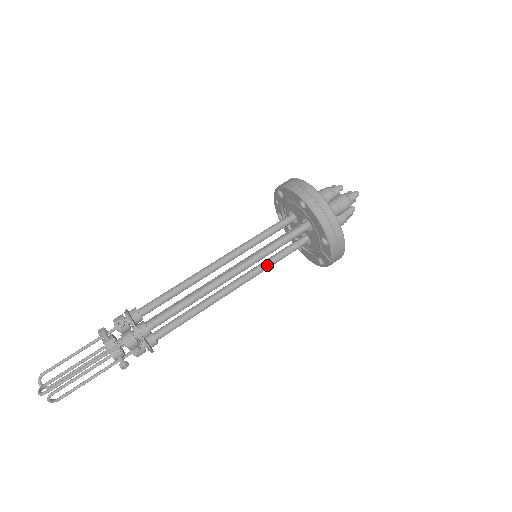
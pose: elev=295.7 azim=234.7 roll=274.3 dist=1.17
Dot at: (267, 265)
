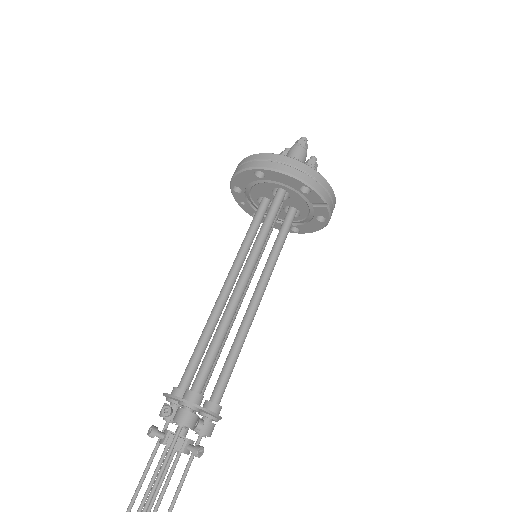
Dot at: (273, 258)
